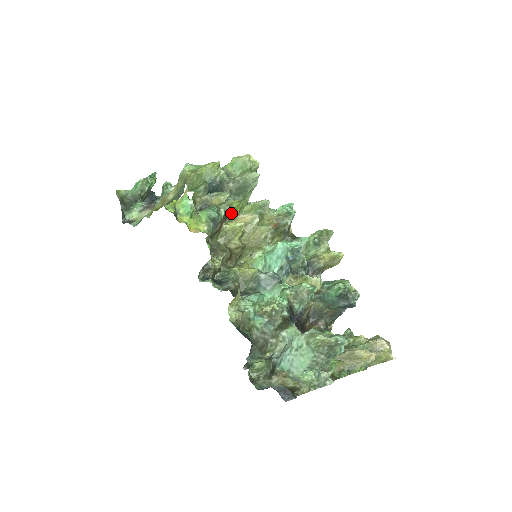
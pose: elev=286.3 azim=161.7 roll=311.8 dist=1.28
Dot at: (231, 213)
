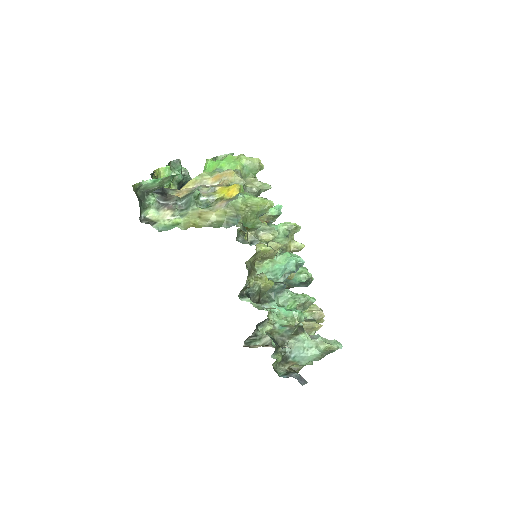
Dot at: occluded
